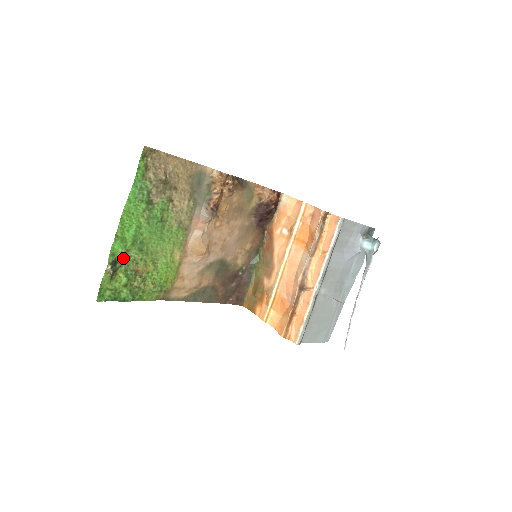
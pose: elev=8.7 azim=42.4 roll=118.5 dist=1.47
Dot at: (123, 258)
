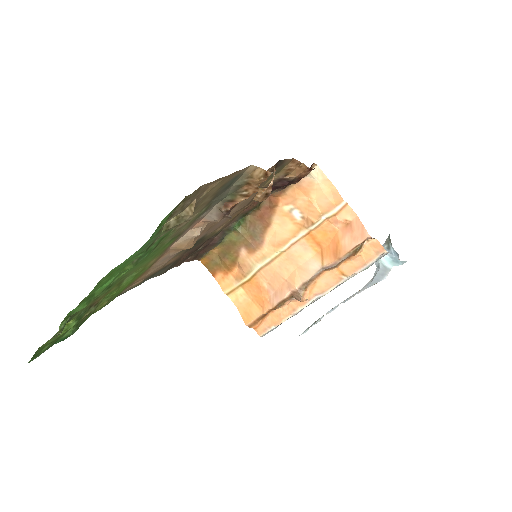
Dot at: occluded
